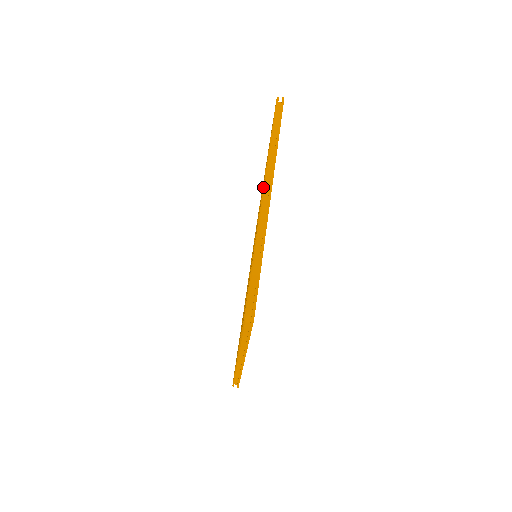
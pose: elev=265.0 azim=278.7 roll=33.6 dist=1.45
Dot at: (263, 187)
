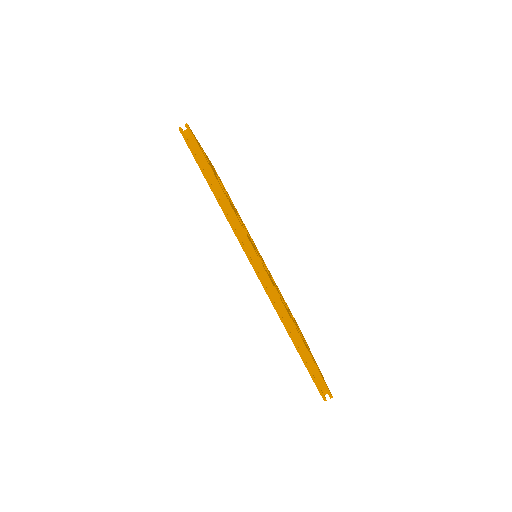
Dot at: (250, 263)
